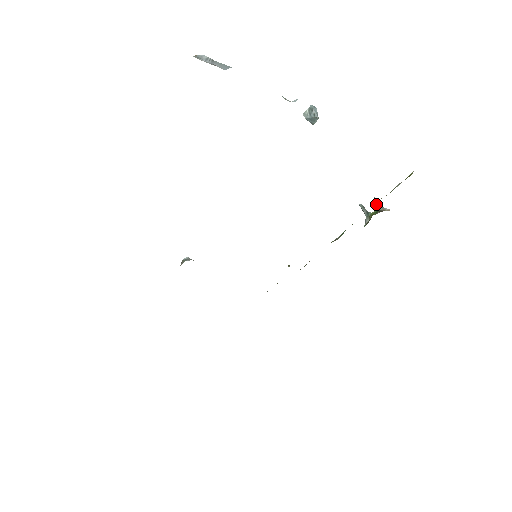
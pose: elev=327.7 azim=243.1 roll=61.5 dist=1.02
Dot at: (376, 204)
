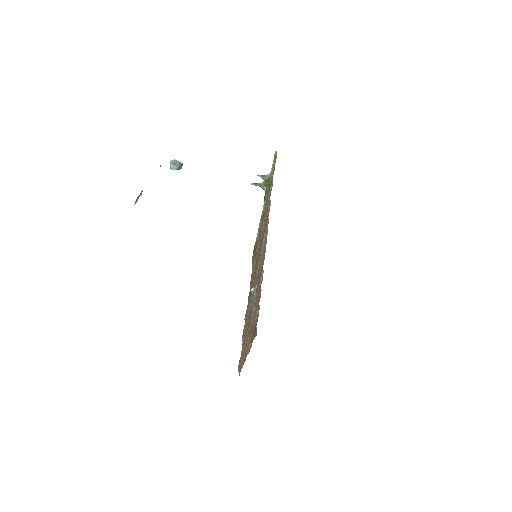
Dot at: (261, 177)
